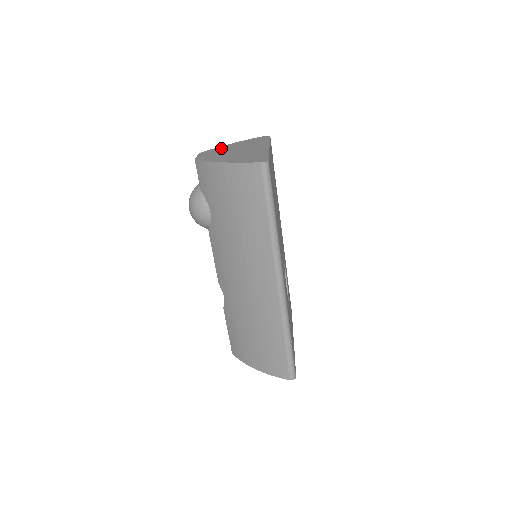
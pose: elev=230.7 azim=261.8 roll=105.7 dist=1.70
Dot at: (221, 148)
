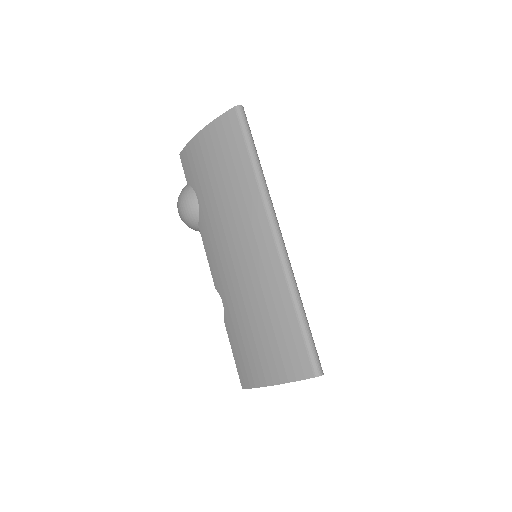
Dot at: occluded
